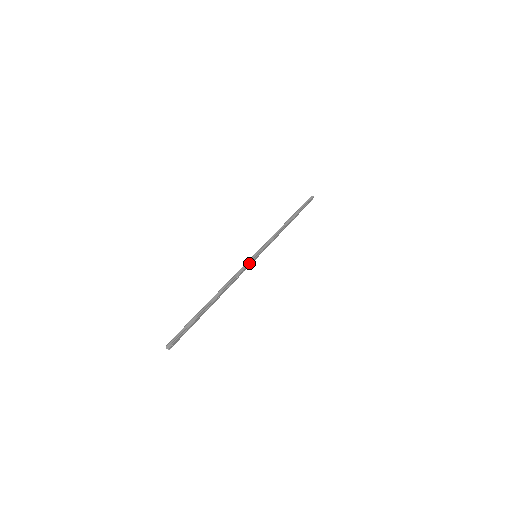
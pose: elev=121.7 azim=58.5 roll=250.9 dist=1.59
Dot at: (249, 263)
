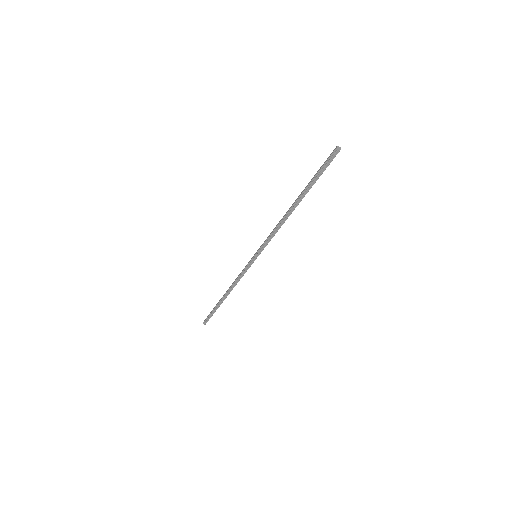
Dot at: (249, 267)
